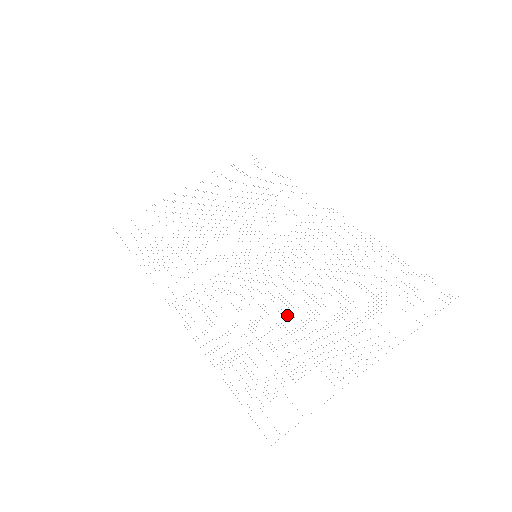
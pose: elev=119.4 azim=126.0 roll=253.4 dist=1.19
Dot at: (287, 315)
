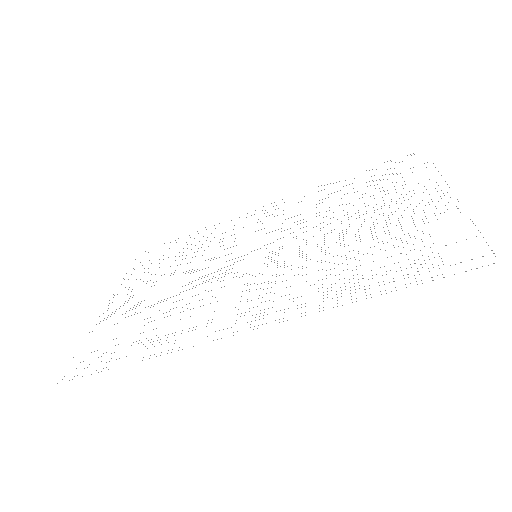
Dot at: occluded
